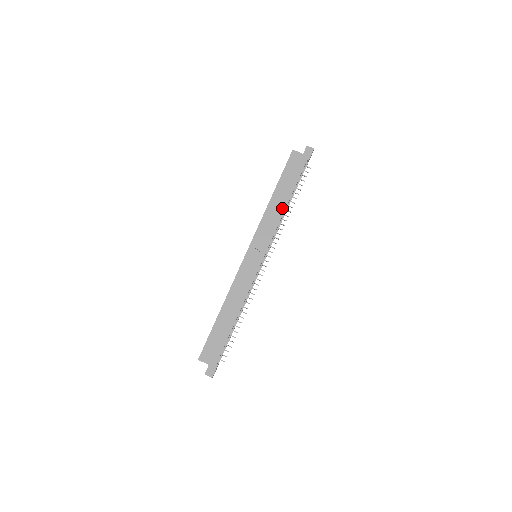
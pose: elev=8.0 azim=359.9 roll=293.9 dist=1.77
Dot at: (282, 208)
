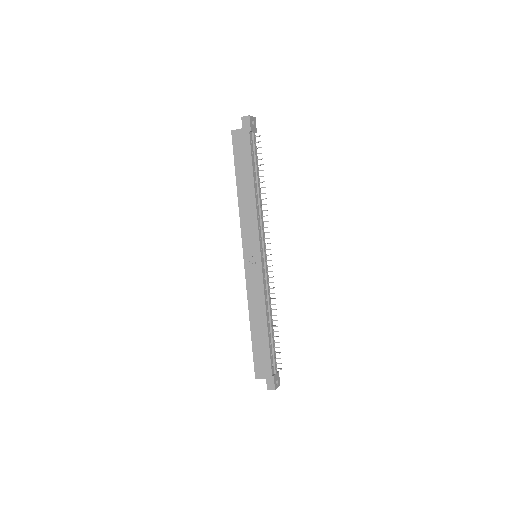
Dot at: (252, 197)
